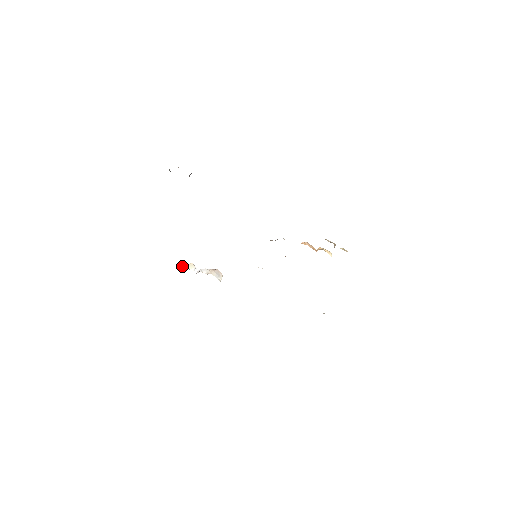
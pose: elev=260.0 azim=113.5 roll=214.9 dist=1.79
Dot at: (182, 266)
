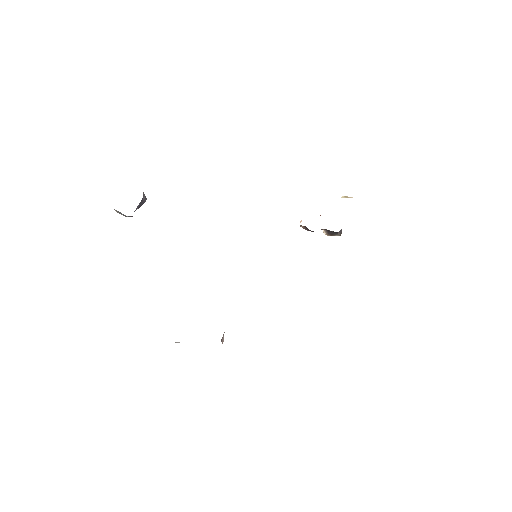
Dot at: occluded
